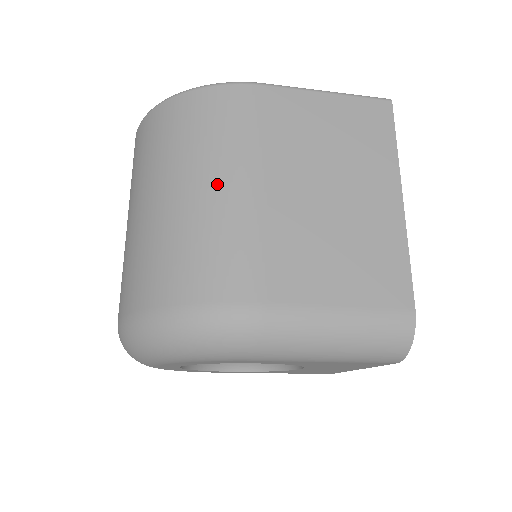
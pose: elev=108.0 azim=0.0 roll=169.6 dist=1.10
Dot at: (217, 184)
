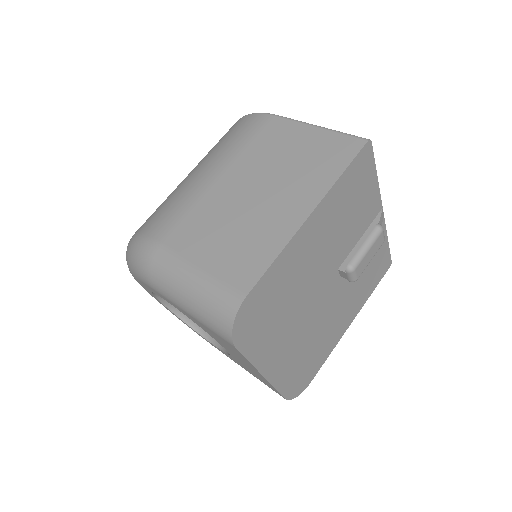
Dot at: (201, 170)
